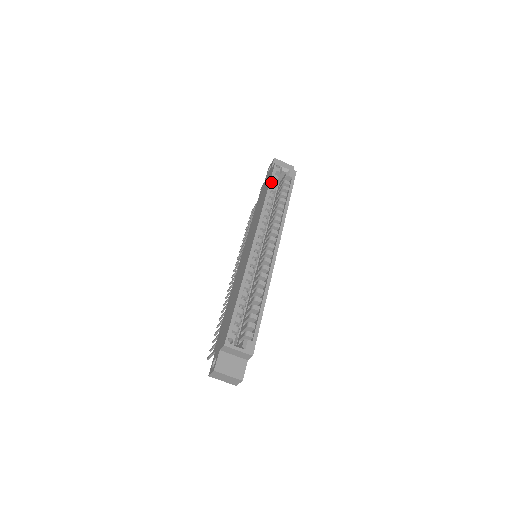
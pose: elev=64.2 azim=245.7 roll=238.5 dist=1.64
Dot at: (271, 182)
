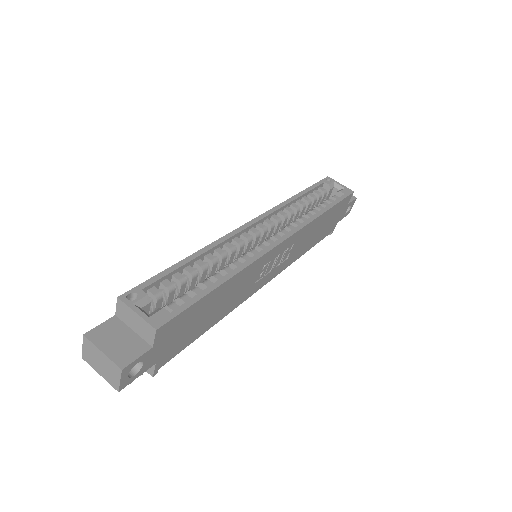
Dot at: (311, 187)
